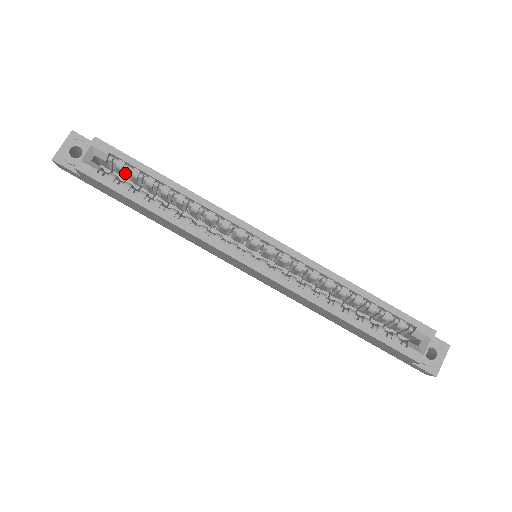
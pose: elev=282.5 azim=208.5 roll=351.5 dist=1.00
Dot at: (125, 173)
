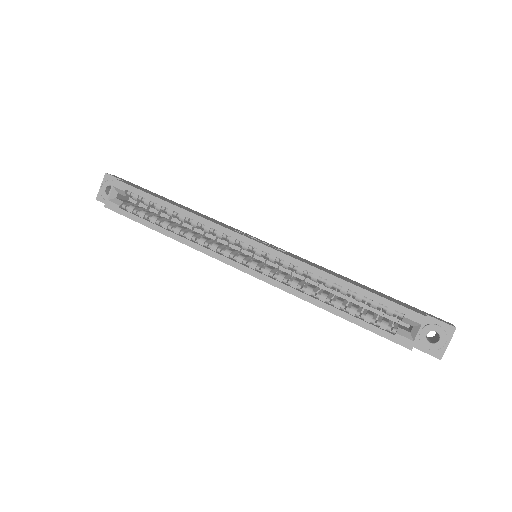
Dot at: (142, 202)
